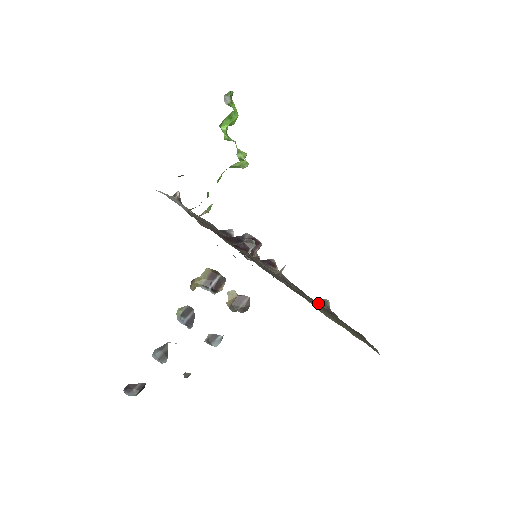
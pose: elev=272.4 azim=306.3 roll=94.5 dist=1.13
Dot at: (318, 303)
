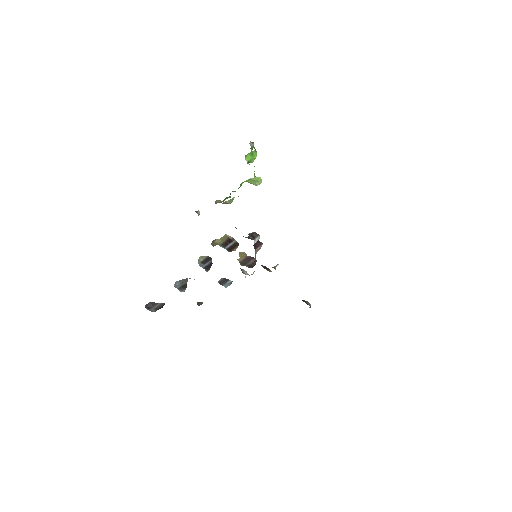
Dot at: occluded
